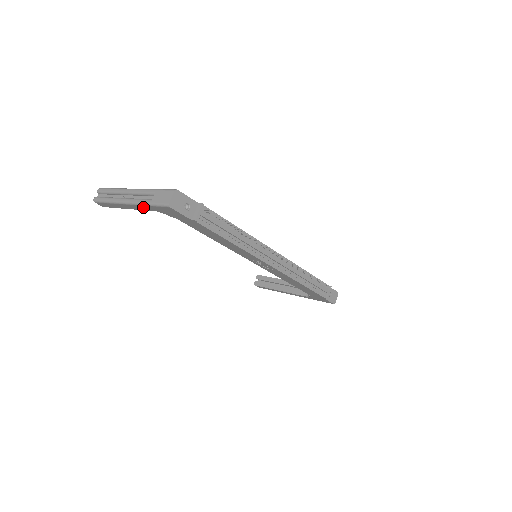
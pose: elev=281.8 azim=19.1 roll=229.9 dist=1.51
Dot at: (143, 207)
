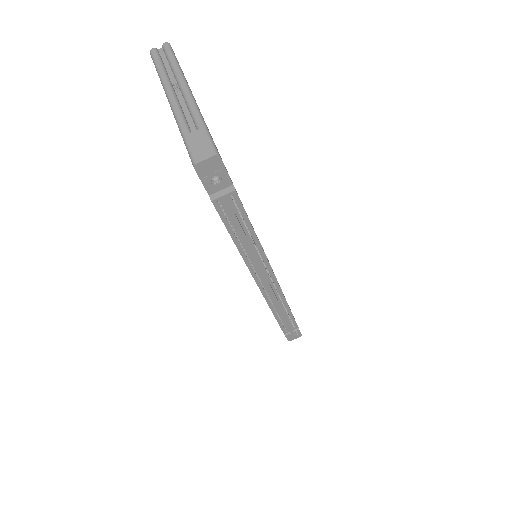
Dot at: occluded
